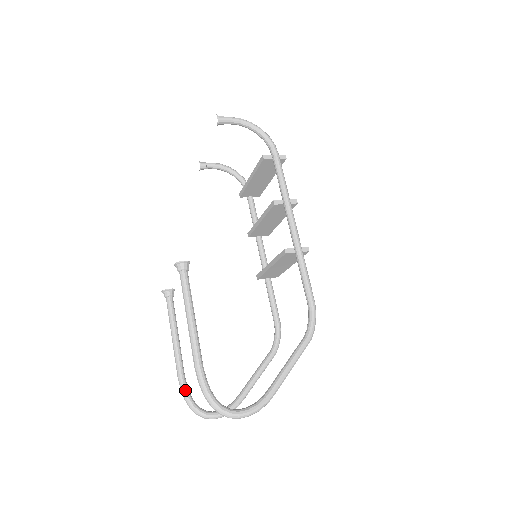
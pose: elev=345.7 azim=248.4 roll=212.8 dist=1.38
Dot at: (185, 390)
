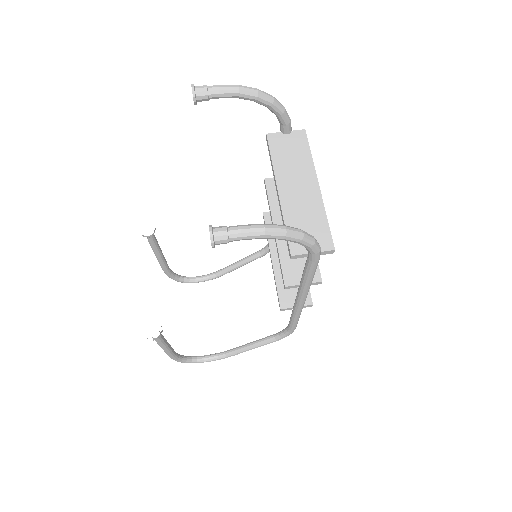
Dot at: (169, 276)
